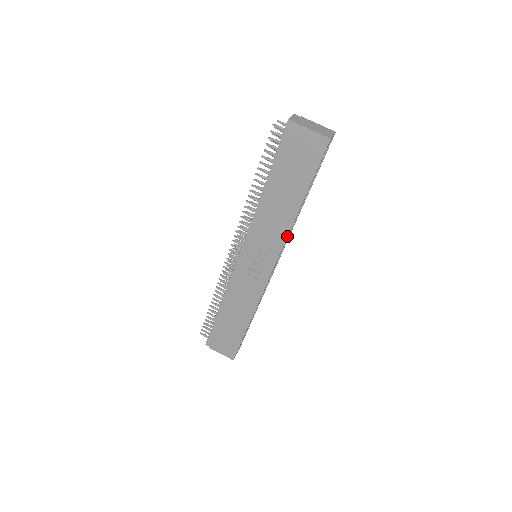
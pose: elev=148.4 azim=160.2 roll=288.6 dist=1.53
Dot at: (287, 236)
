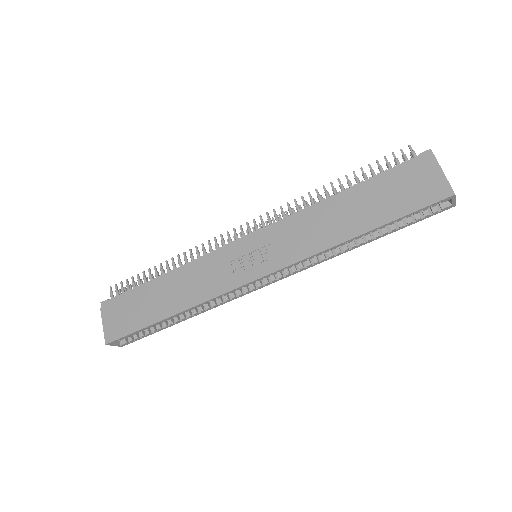
Dot at: (313, 254)
